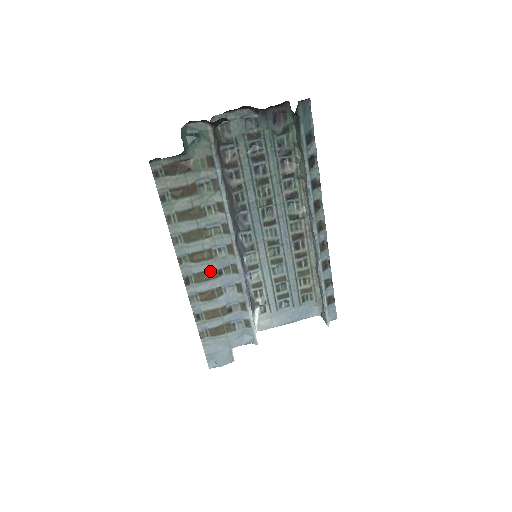
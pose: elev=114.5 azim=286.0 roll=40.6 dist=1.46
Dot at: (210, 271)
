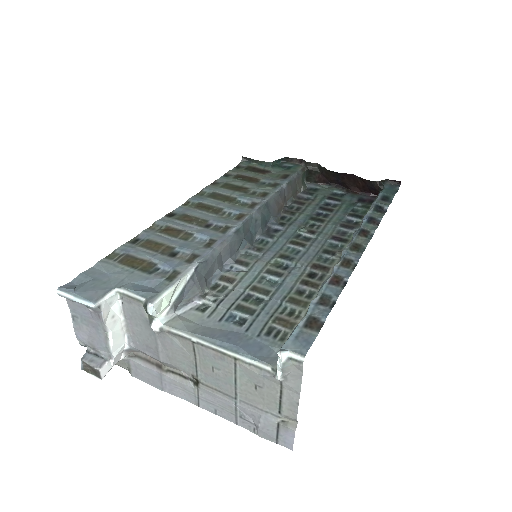
Dot at: (201, 220)
